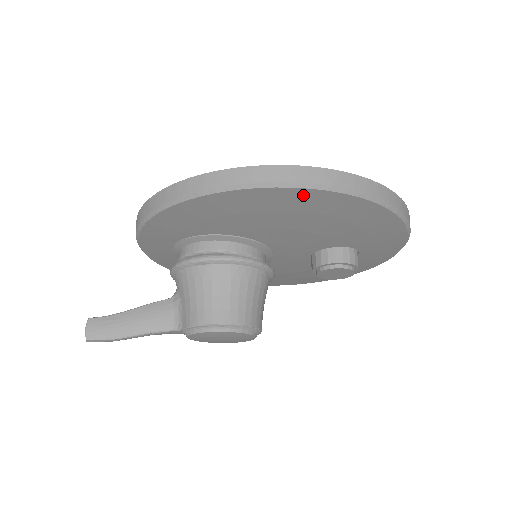
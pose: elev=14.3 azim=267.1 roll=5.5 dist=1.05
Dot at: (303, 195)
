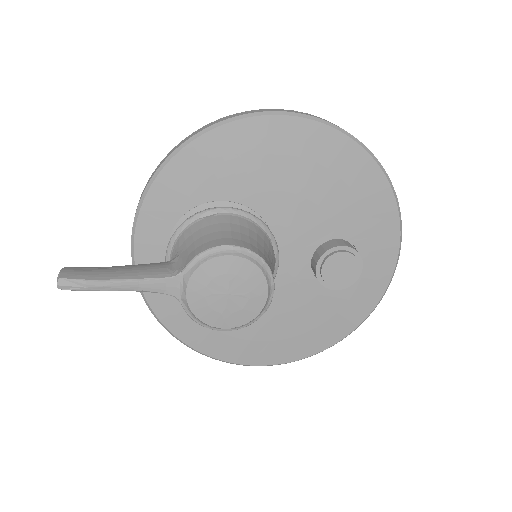
Dot at: (307, 130)
